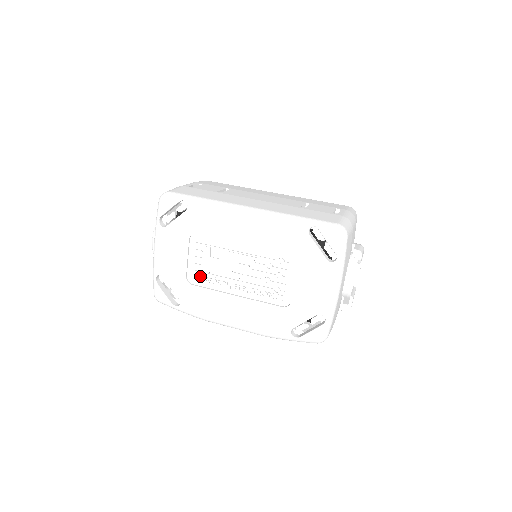
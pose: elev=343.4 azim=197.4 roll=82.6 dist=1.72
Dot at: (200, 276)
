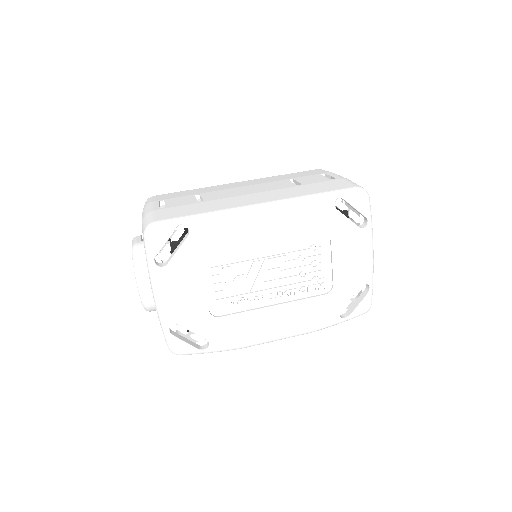
Dot at: (225, 303)
